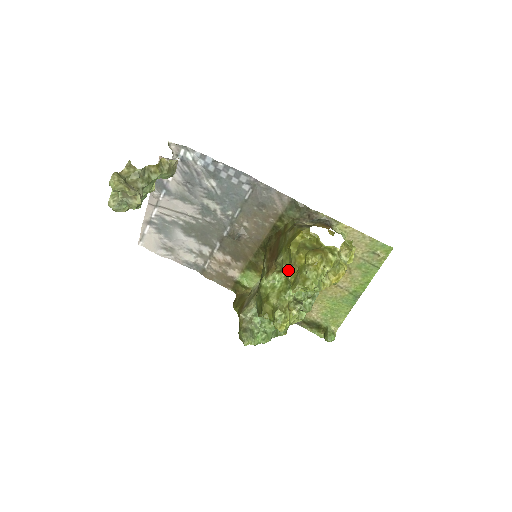
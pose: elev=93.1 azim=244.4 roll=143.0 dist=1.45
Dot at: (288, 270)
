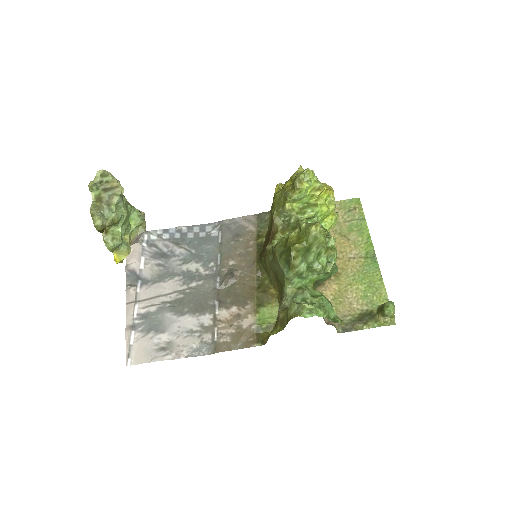
Dot at: (285, 197)
